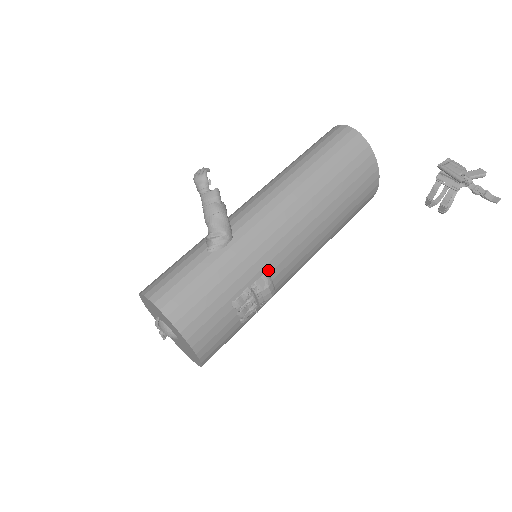
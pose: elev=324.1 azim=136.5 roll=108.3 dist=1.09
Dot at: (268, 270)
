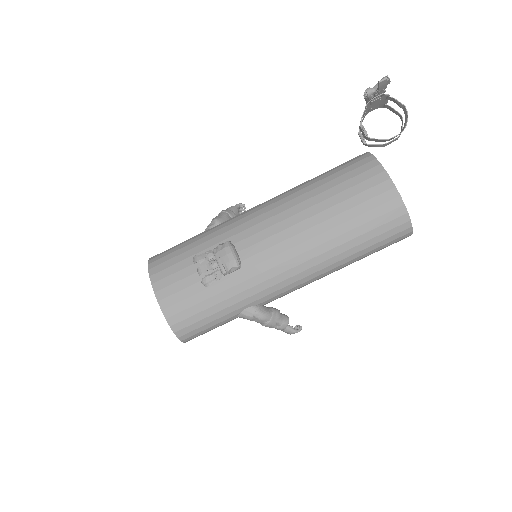
Dot at: (234, 241)
